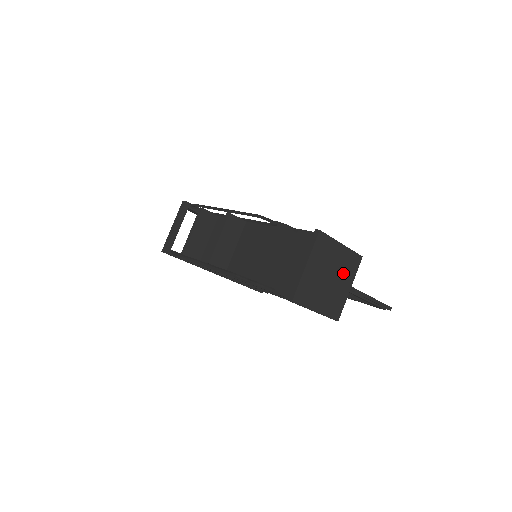
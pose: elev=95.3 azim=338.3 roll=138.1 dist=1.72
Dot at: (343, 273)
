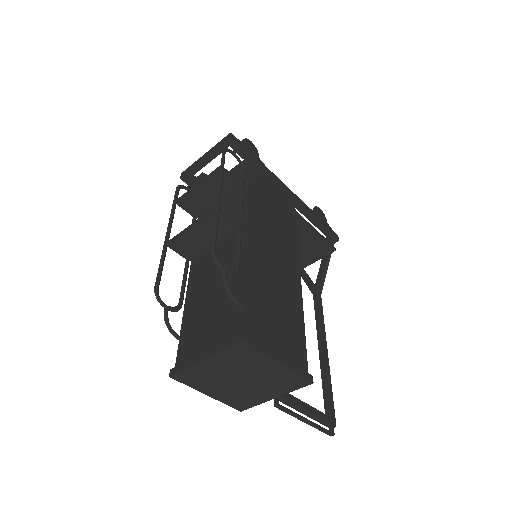
Dot at: (269, 384)
